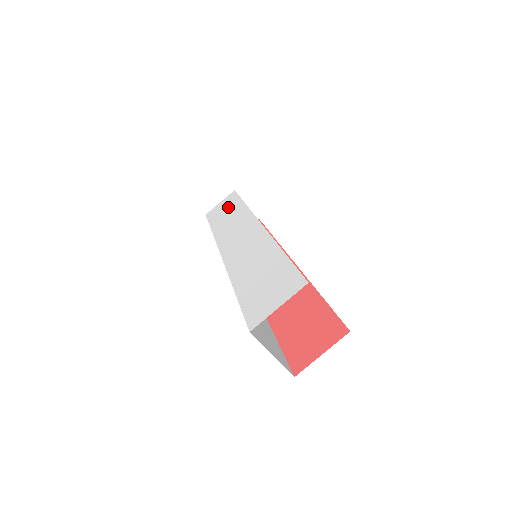
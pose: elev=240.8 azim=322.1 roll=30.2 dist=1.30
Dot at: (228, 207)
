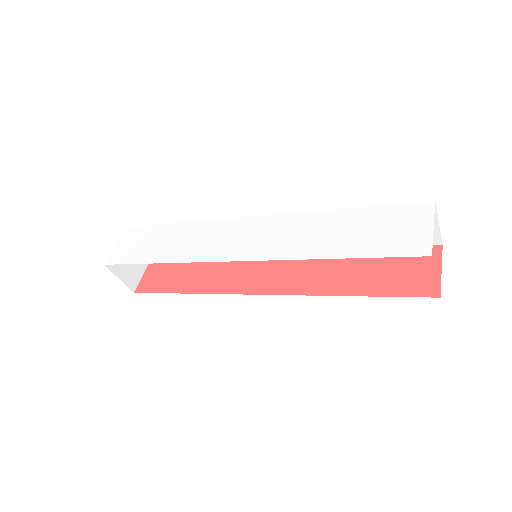
Dot at: (150, 238)
